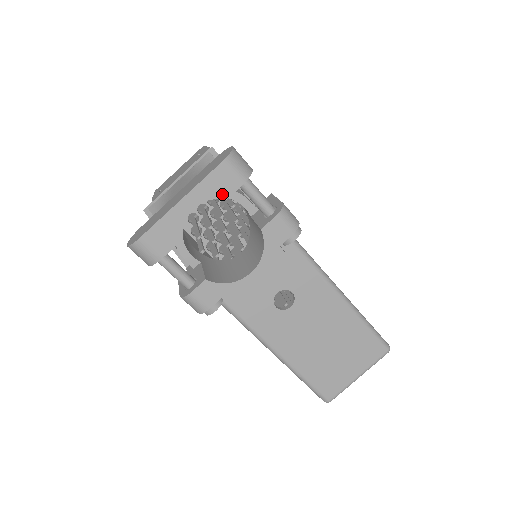
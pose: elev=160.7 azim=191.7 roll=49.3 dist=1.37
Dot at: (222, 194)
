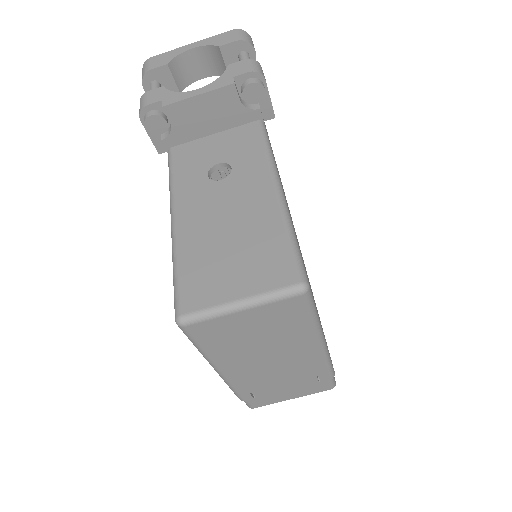
Dot at: (219, 44)
